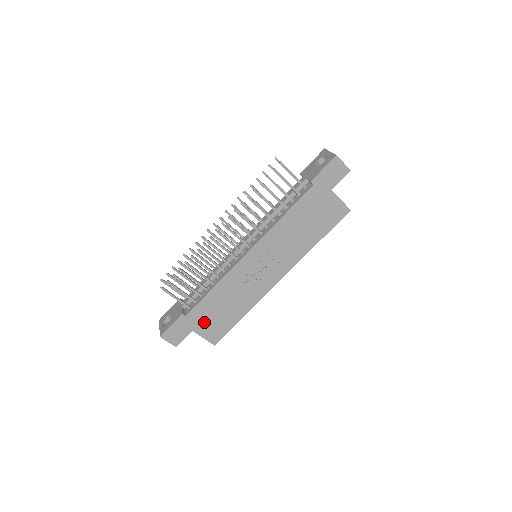
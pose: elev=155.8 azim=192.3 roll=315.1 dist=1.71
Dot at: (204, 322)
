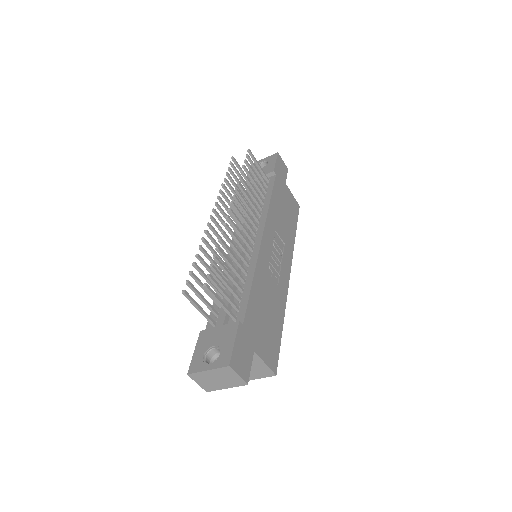
Dot at: (259, 335)
